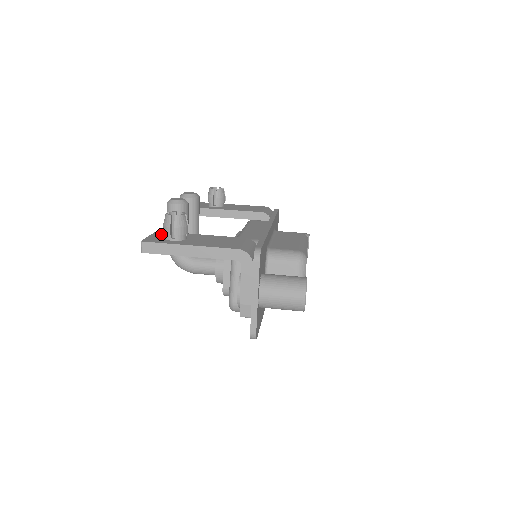
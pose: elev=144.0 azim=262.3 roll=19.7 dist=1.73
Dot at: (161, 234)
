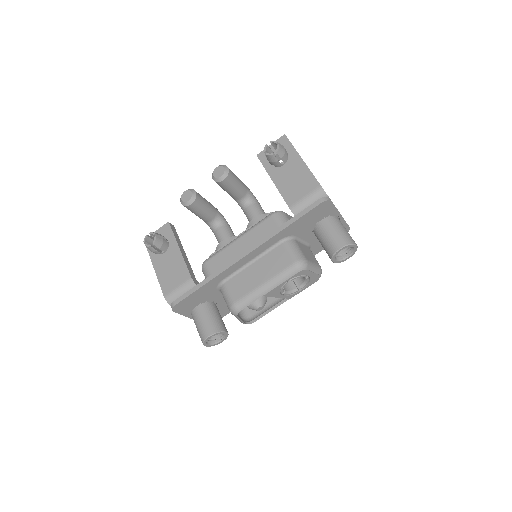
Dot at: (163, 231)
